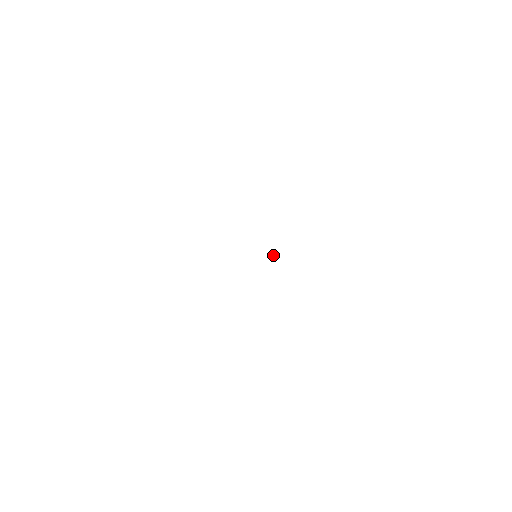
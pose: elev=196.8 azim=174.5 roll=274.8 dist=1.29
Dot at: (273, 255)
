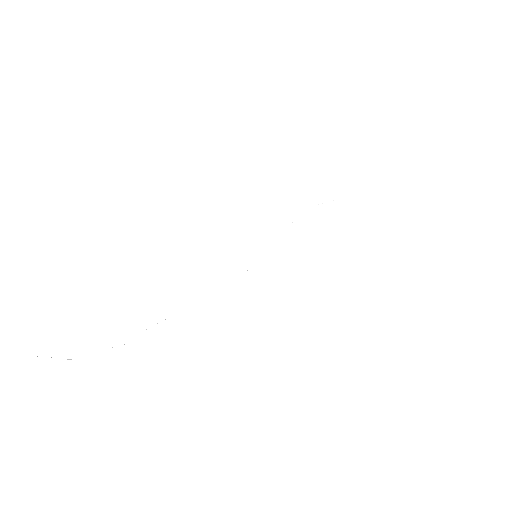
Dot at: occluded
